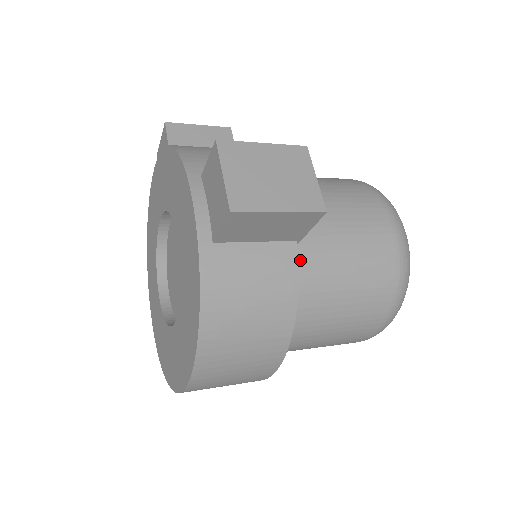
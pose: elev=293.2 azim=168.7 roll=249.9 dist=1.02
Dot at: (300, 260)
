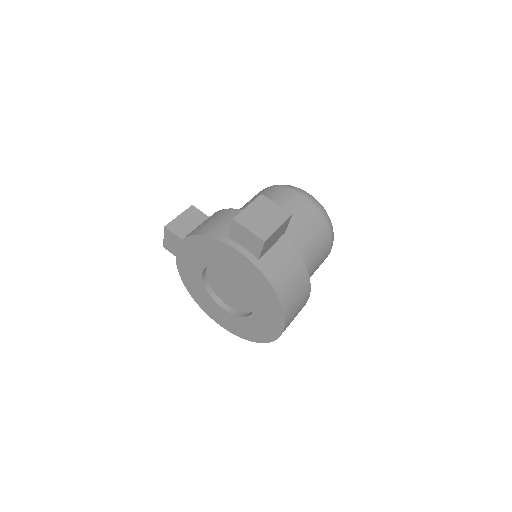
Dot at: occluded
